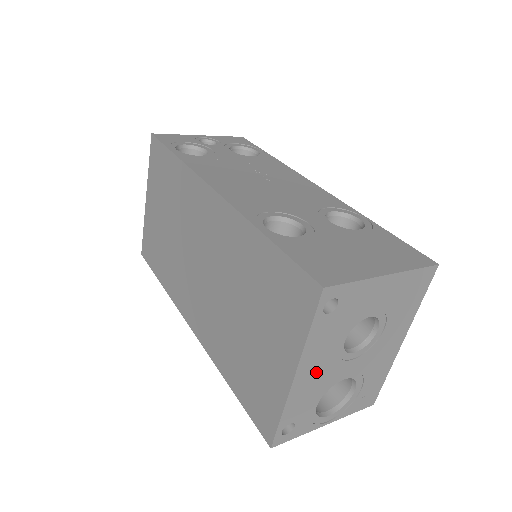
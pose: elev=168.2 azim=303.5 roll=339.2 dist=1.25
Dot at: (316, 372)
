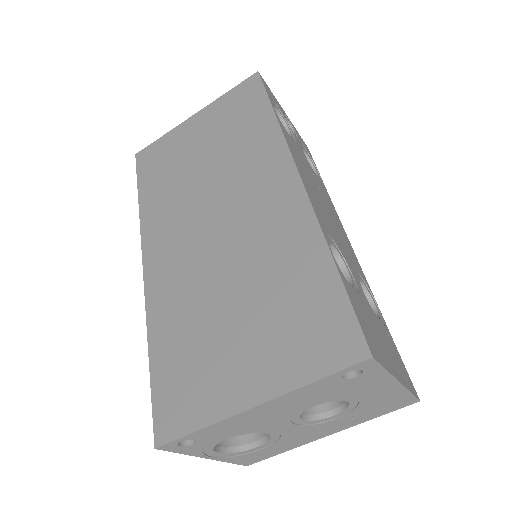
Dot at: (268, 414)
